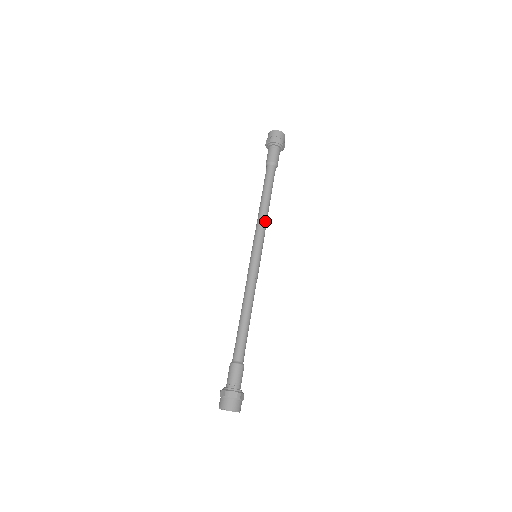
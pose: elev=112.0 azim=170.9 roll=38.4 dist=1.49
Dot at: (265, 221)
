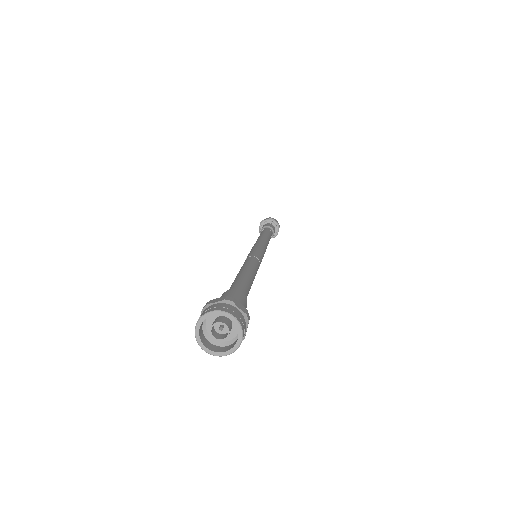
Dot at: occluded
